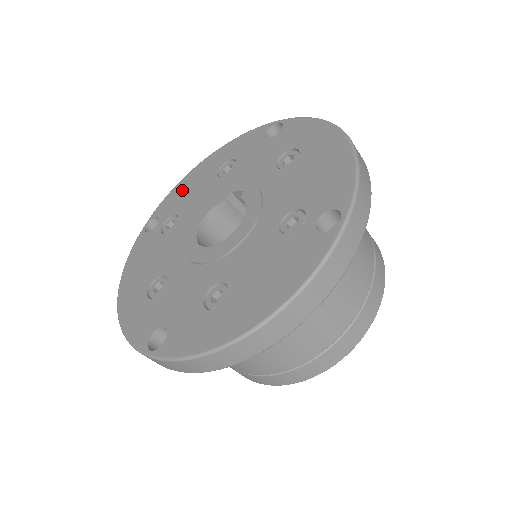
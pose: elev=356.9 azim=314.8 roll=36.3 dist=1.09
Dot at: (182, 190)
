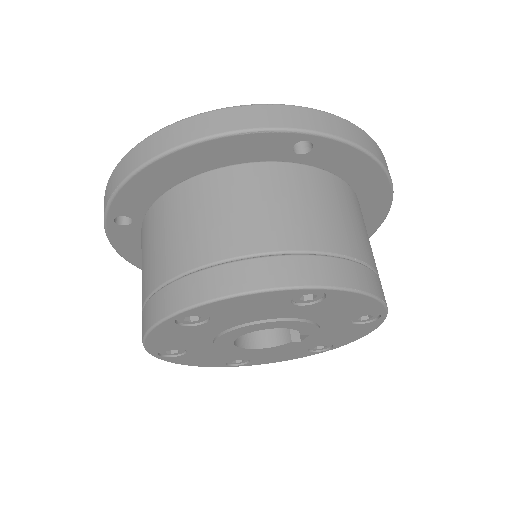
Dot at: occluded
